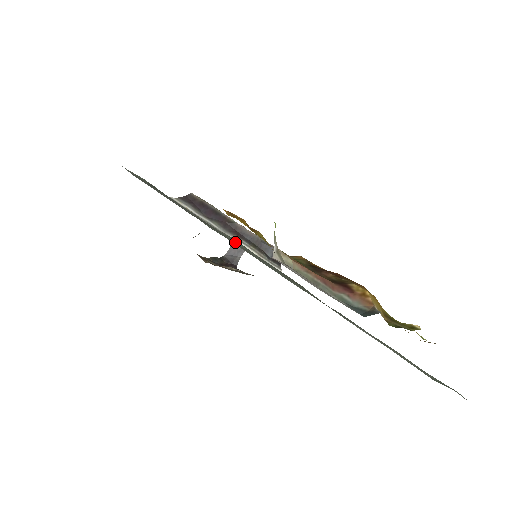
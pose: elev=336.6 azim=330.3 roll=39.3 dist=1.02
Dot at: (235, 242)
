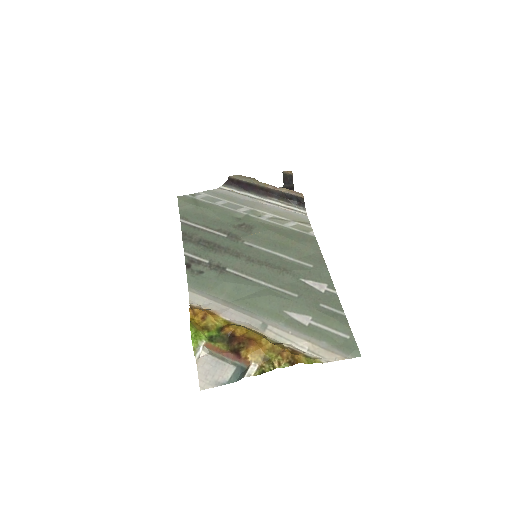
Dot at: (236, 261)
